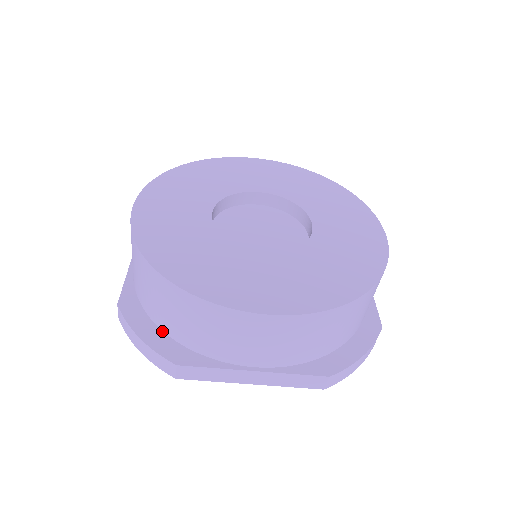
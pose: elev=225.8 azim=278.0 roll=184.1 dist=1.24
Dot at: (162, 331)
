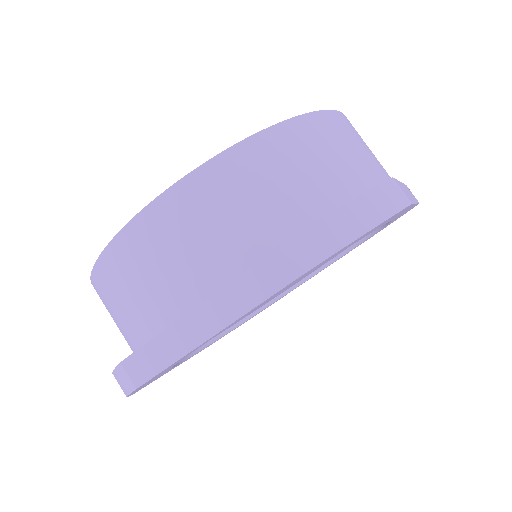
Dot at: occluded
